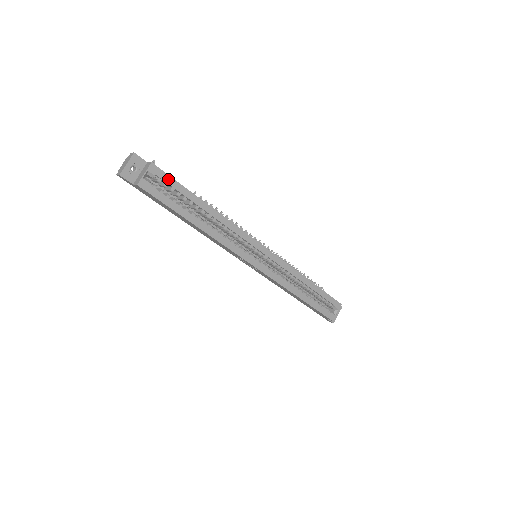
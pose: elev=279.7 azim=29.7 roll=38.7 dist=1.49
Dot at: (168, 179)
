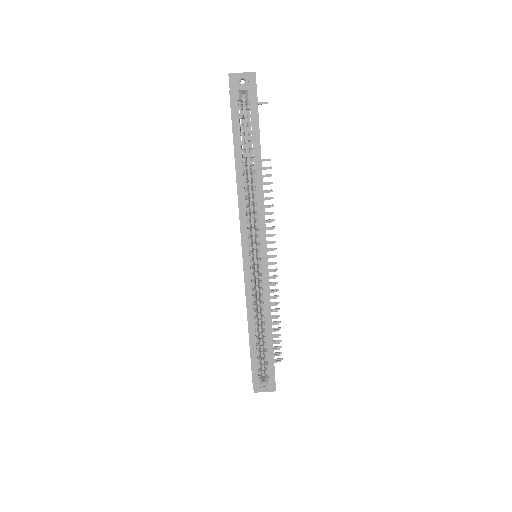
Dot at: (255, 113)
